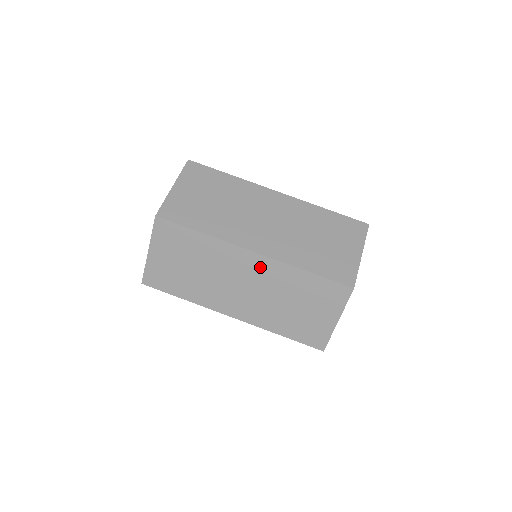
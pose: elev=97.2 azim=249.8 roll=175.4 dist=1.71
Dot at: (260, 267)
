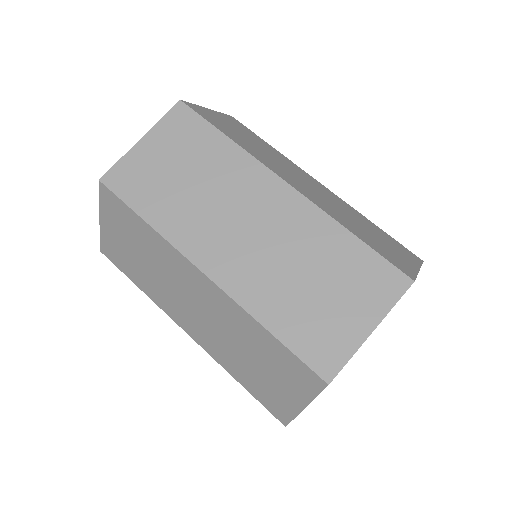
Dot at: (212, 296)
